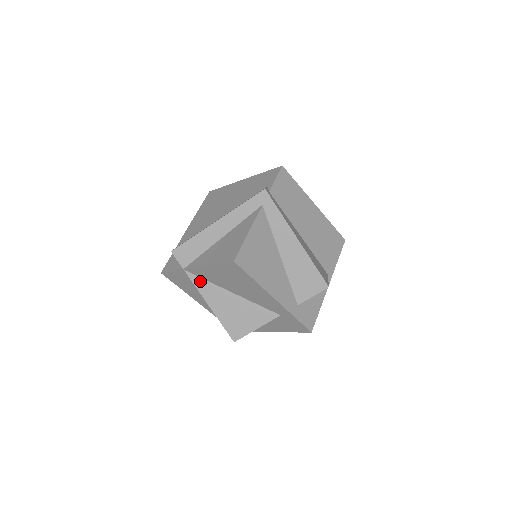
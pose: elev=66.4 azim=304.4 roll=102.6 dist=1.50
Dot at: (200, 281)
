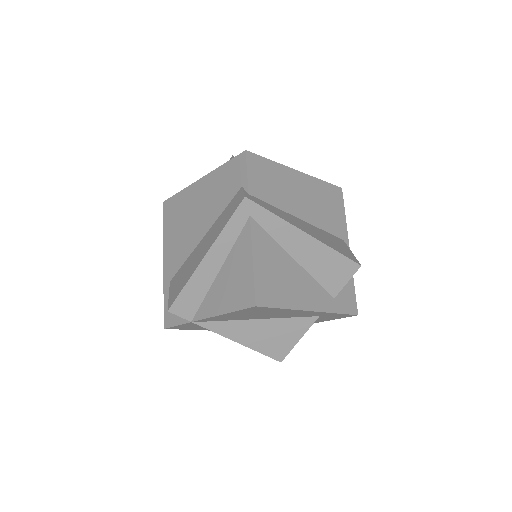
Dot at: (216, 325)
